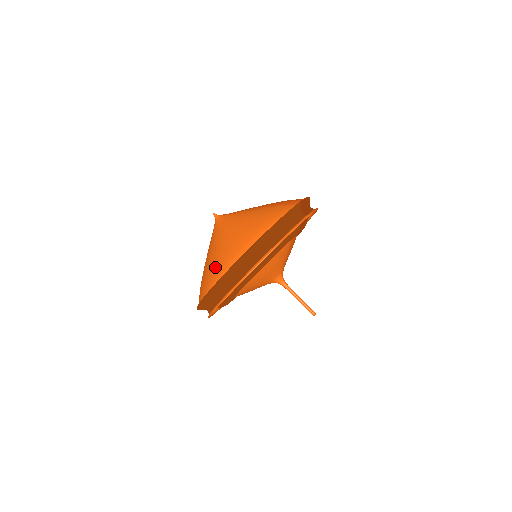
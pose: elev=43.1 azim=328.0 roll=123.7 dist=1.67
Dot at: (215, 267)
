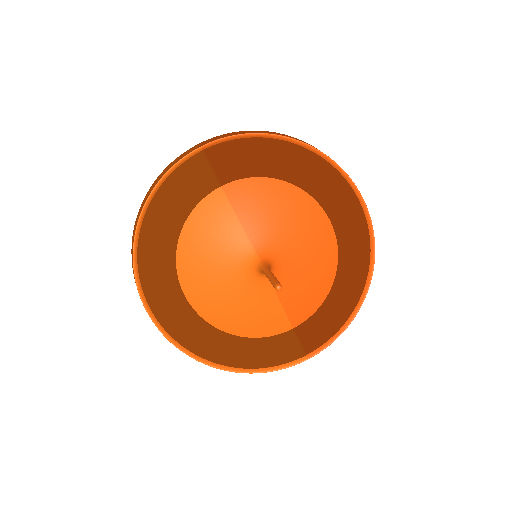
Dot at: occluded
